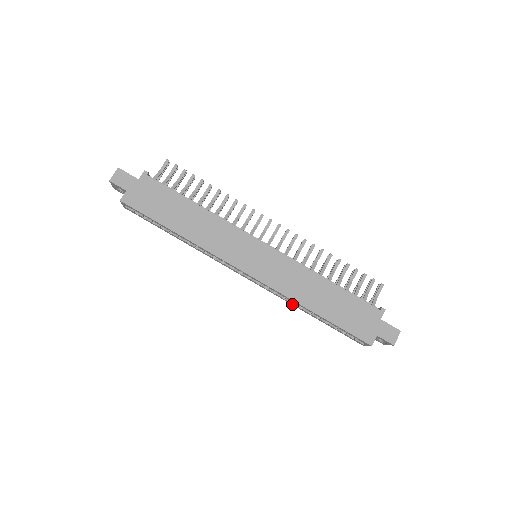
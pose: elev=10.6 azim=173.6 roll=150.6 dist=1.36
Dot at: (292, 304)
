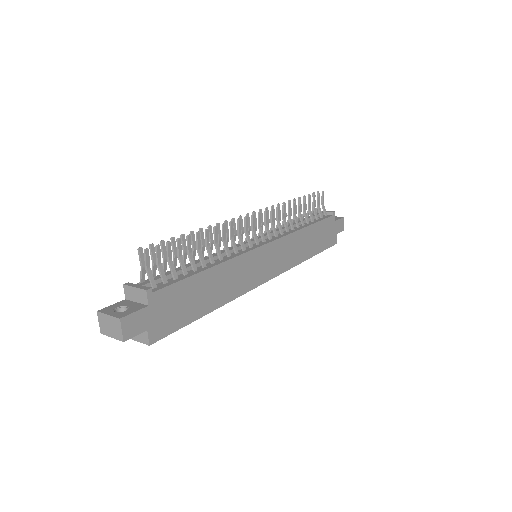
Dot at: occluded
